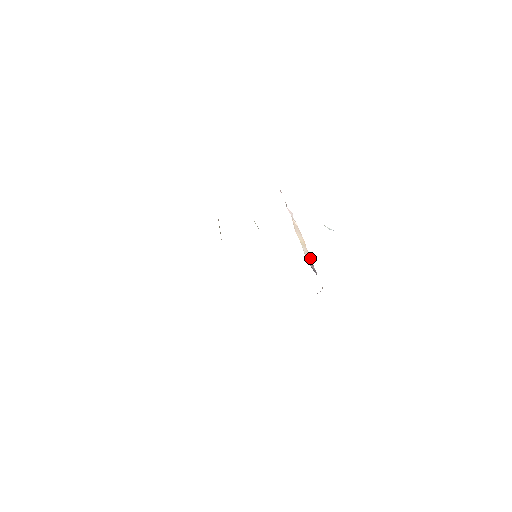
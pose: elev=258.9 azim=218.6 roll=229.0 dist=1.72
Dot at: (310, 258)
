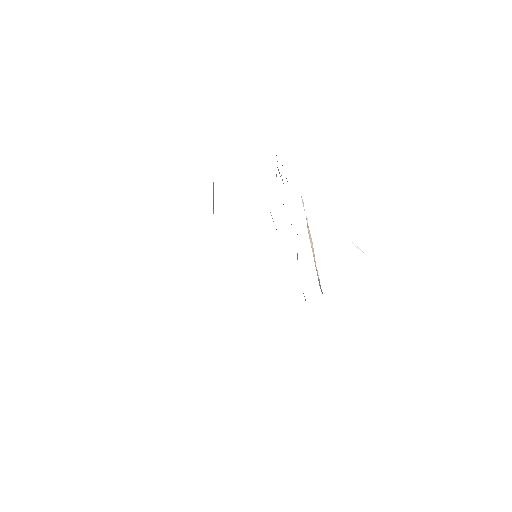
Dot at: occluded
